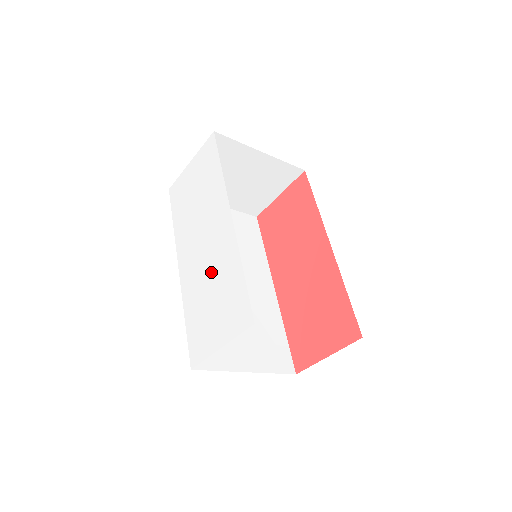
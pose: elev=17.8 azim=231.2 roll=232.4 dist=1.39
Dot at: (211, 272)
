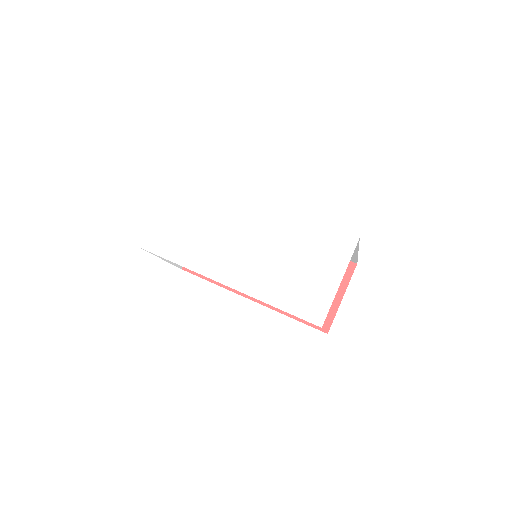
Dot at: (277, 250)
